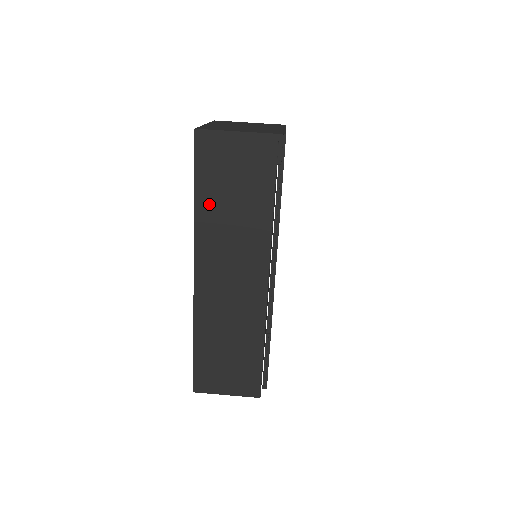
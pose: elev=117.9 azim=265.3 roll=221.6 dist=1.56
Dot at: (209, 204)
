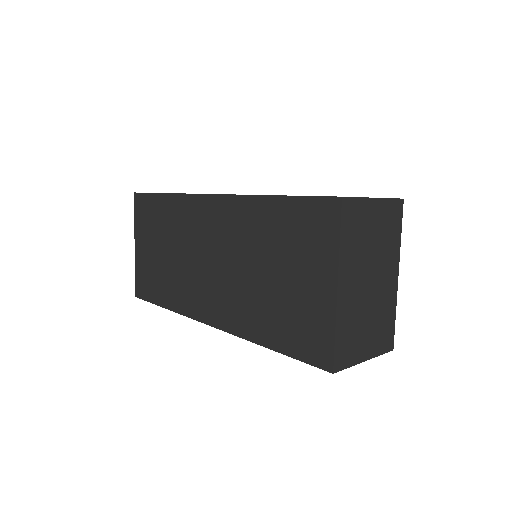
Dot at: occluded
